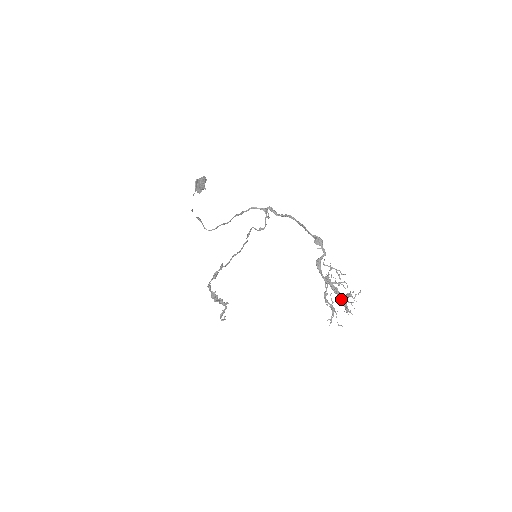
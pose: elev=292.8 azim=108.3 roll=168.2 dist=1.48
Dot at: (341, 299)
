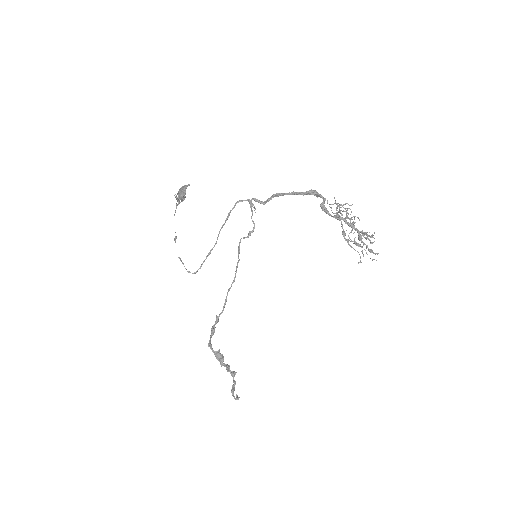
Dot at: (360, 238)
